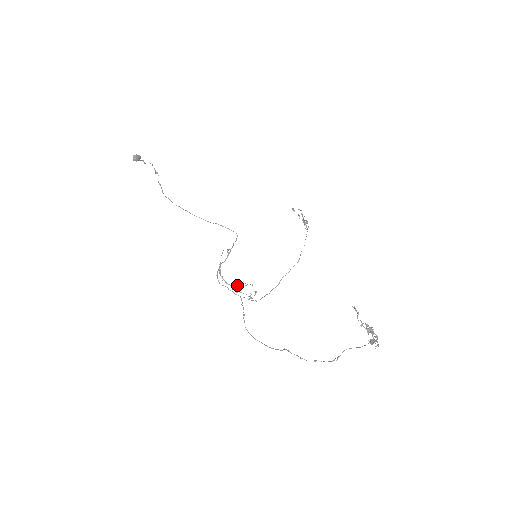
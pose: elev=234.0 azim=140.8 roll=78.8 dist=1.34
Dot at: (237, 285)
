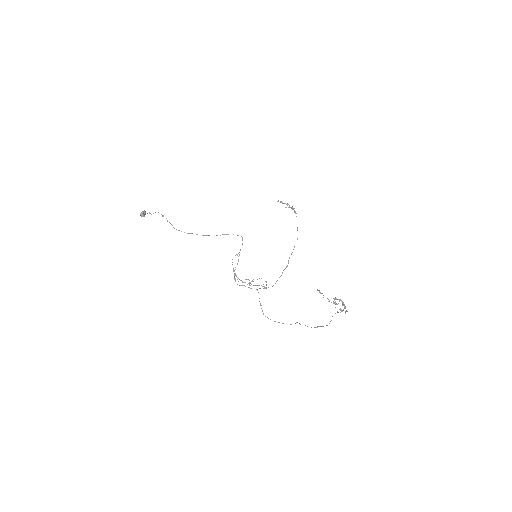
Dot at: (251, 281)
